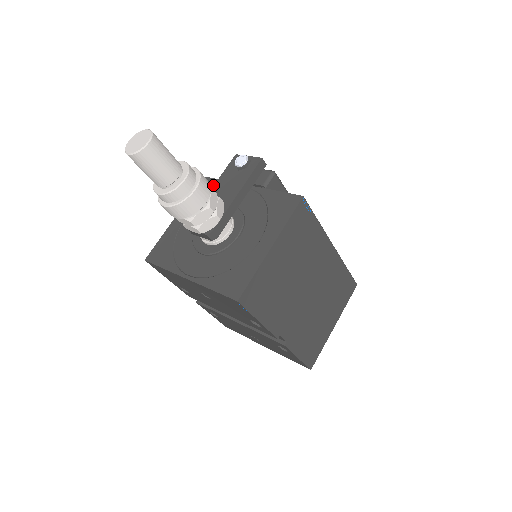
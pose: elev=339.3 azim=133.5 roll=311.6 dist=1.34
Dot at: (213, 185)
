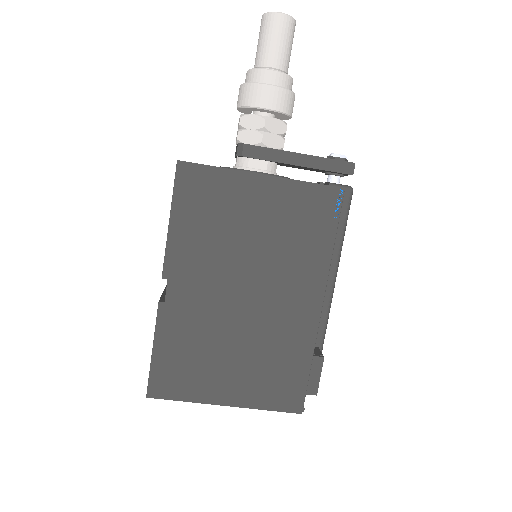
Dot at: occluded
